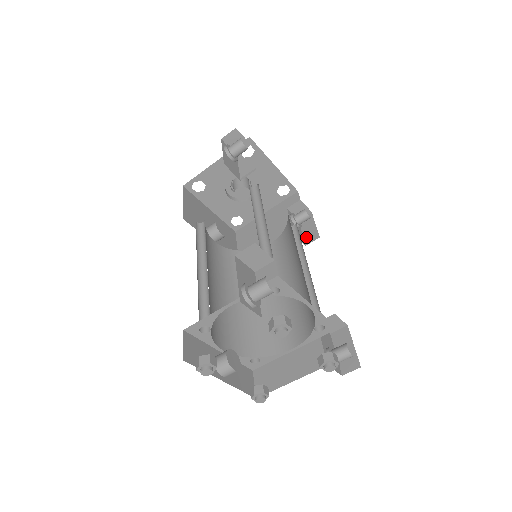
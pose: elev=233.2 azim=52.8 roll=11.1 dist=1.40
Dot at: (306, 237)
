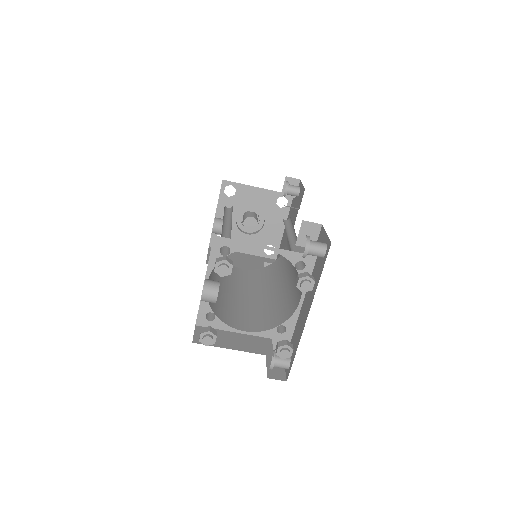
Dot at: occluded
